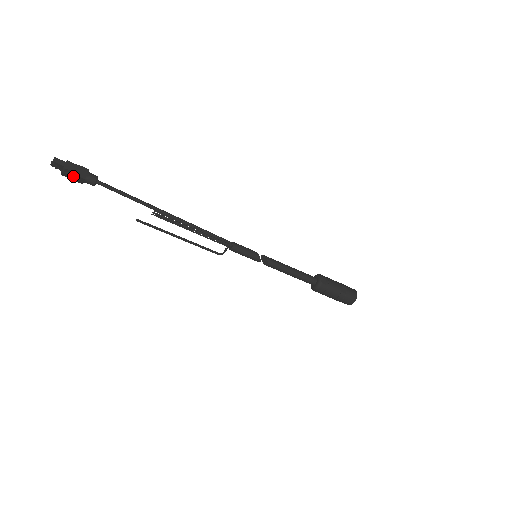
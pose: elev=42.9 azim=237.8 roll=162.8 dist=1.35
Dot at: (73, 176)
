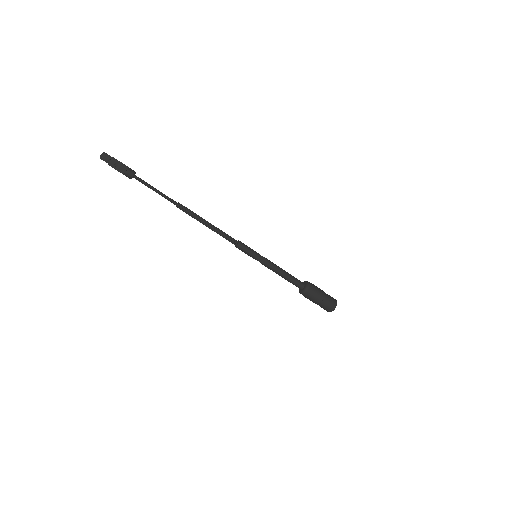
Dot at: (118, 165)
